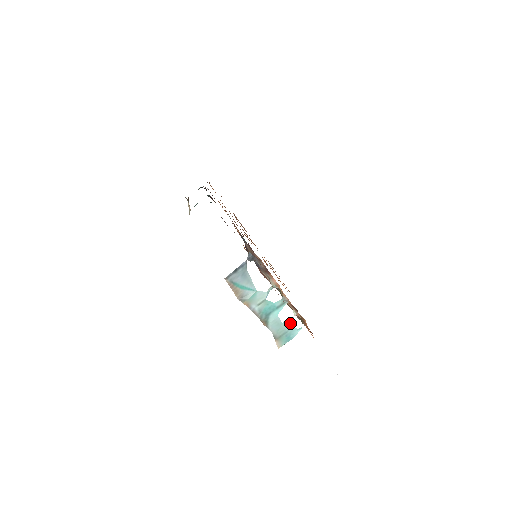
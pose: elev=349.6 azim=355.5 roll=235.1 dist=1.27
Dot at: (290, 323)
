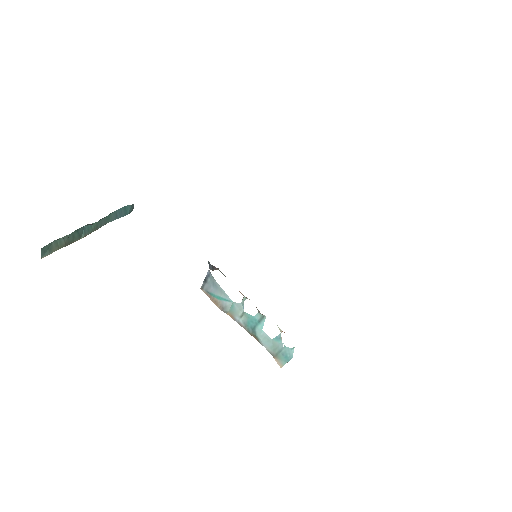
Dot at: (280, 340)
